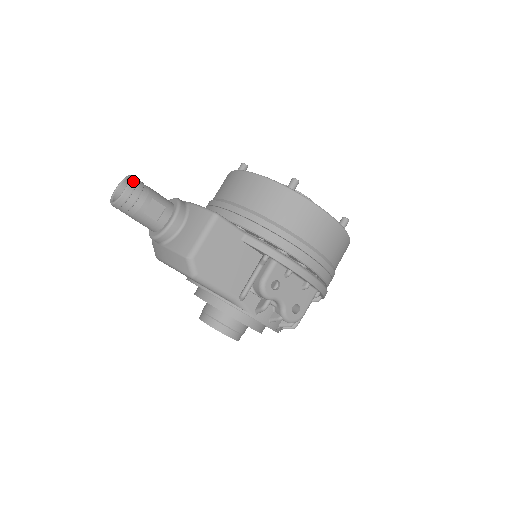
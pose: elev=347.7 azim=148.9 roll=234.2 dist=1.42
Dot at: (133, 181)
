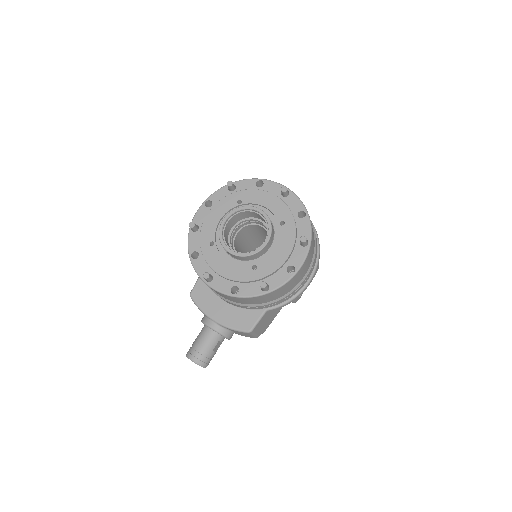
Dot at: (201, 364)
